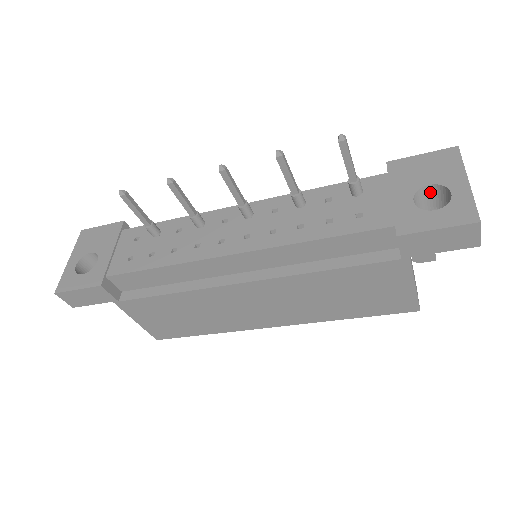
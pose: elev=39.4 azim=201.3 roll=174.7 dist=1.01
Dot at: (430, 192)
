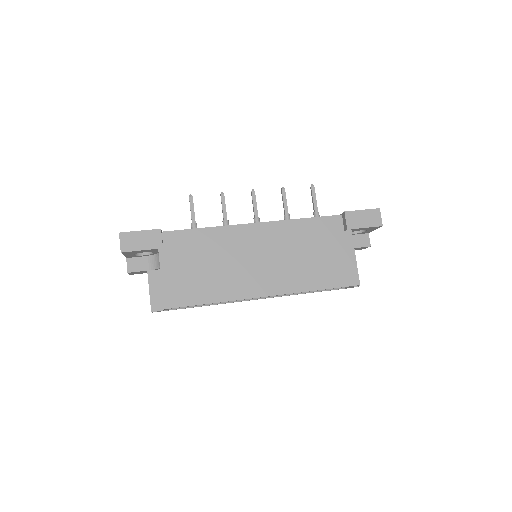
Dot at: occluded
